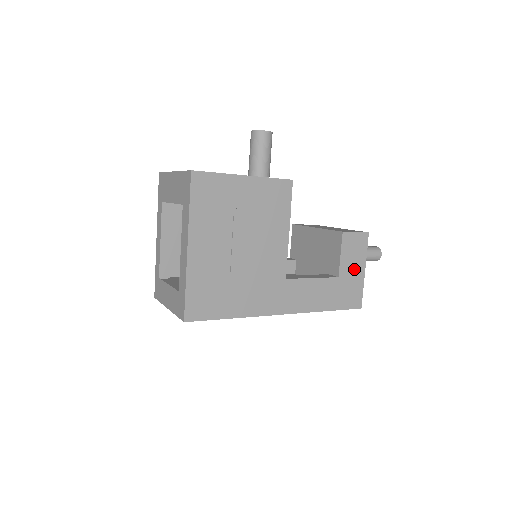
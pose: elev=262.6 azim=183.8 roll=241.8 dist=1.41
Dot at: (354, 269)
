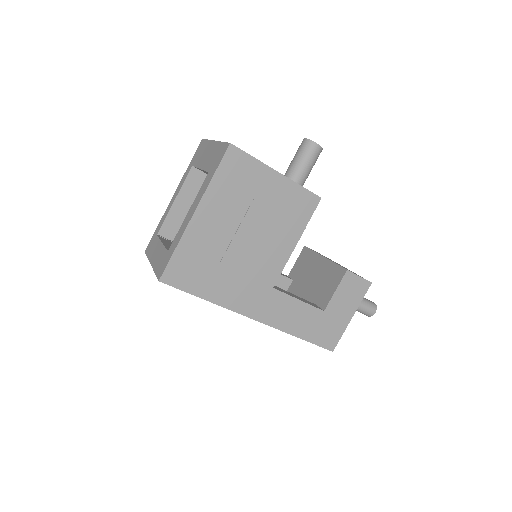
Dot at: (342, 311)
